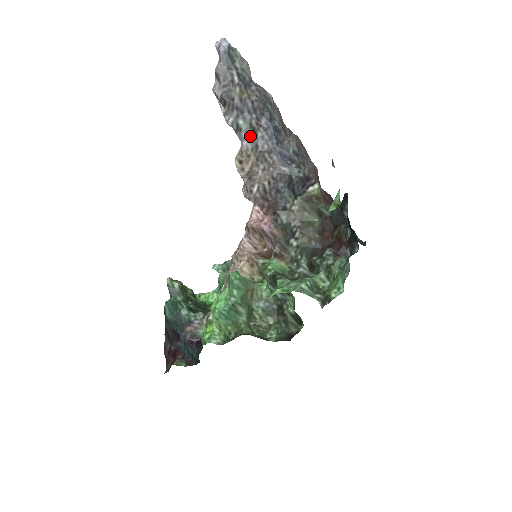
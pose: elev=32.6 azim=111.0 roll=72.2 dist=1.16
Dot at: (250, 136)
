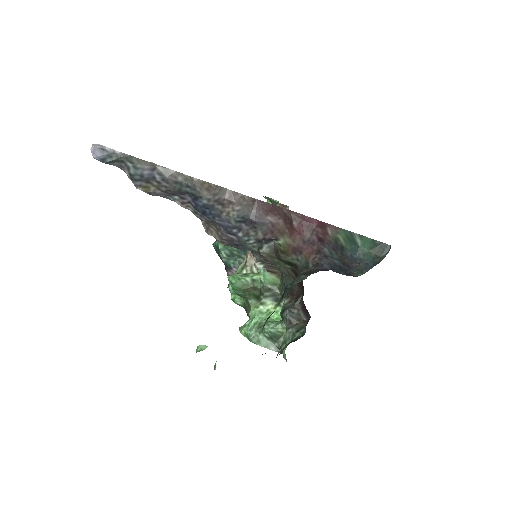
Dot at: occluded
